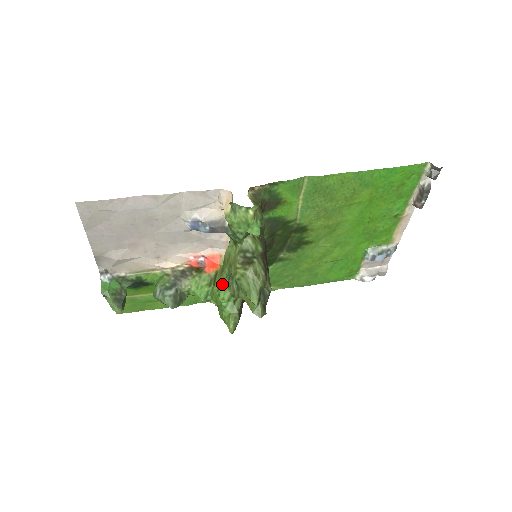
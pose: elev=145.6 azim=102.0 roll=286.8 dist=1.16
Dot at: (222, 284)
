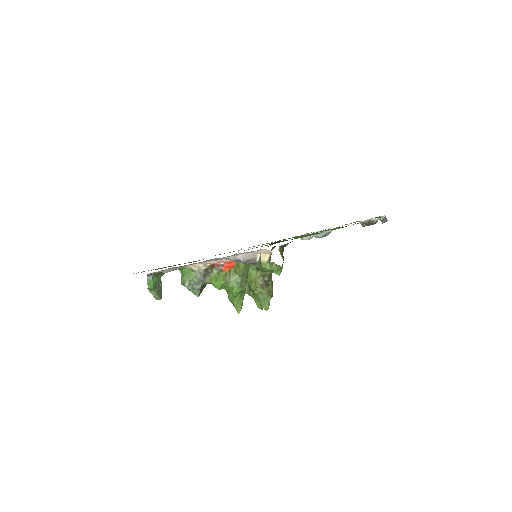
Dot at: (236, 282)
